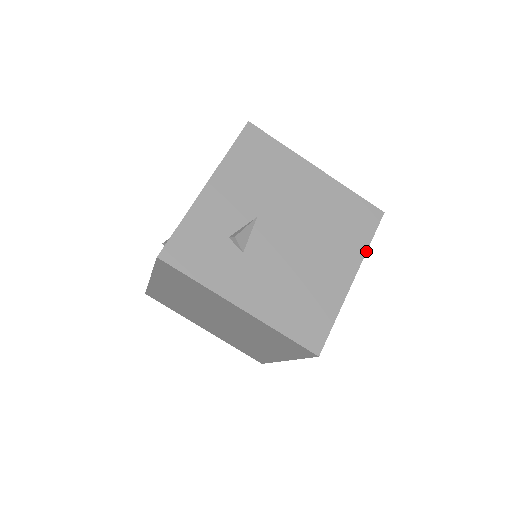
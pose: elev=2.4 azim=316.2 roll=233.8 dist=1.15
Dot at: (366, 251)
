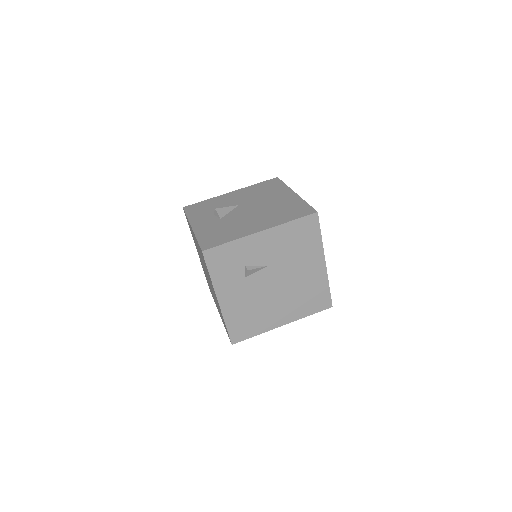
Dot at: occluded
